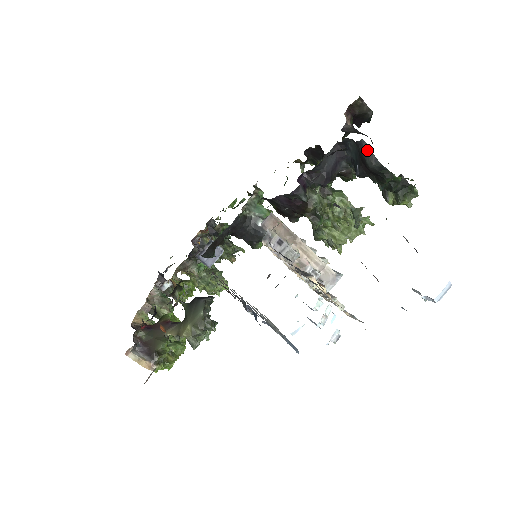
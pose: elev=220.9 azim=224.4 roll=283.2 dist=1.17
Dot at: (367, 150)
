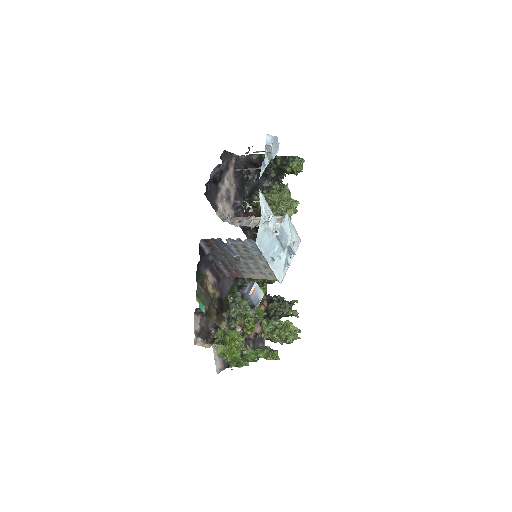
Dot at: (247, 158)
